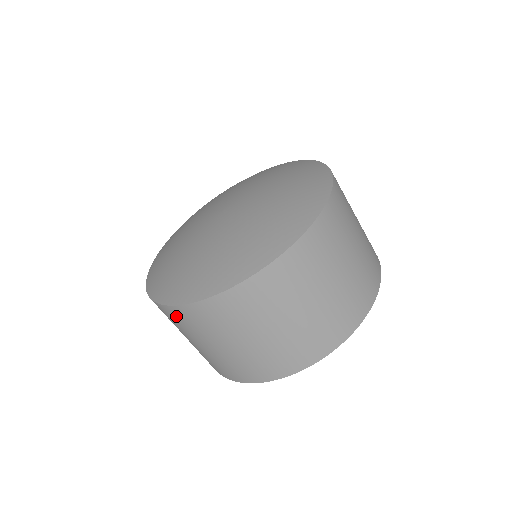
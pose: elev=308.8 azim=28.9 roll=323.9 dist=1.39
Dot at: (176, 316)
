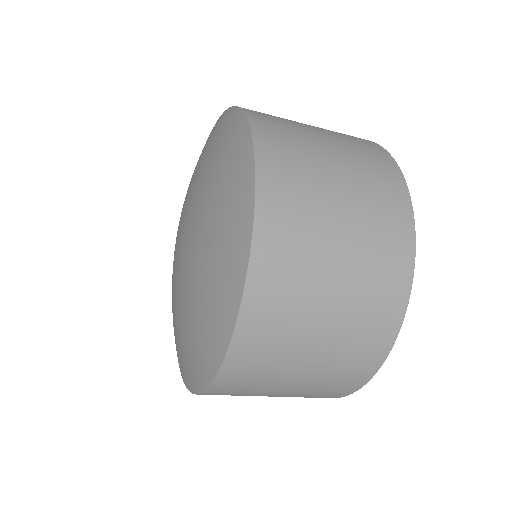
Dot at: (262, 312)
